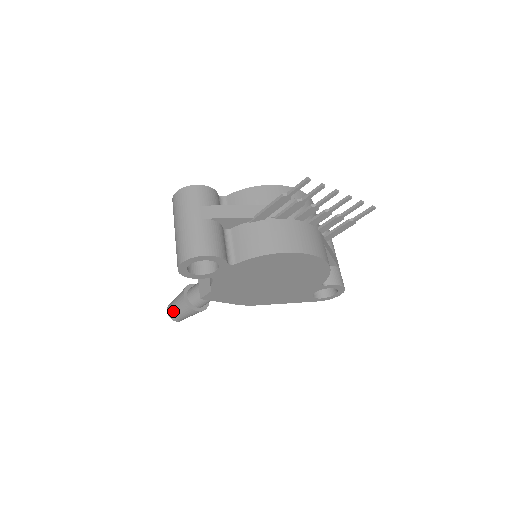
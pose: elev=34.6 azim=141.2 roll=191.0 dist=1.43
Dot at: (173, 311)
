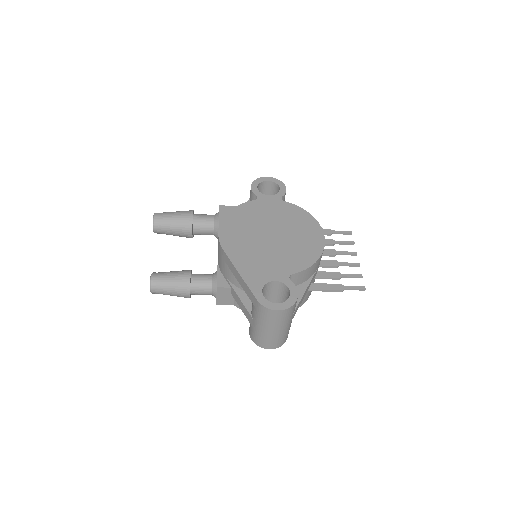
Dot at: occluded
